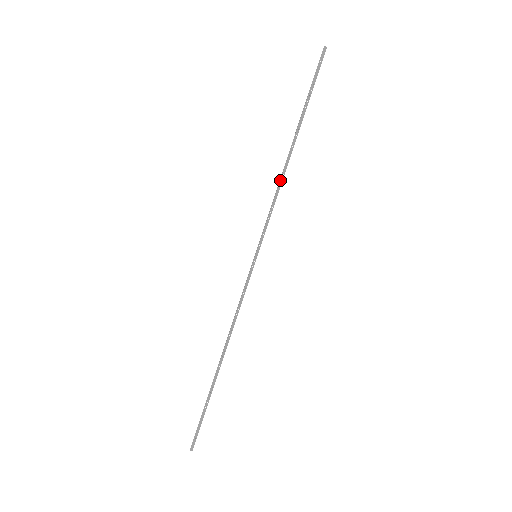
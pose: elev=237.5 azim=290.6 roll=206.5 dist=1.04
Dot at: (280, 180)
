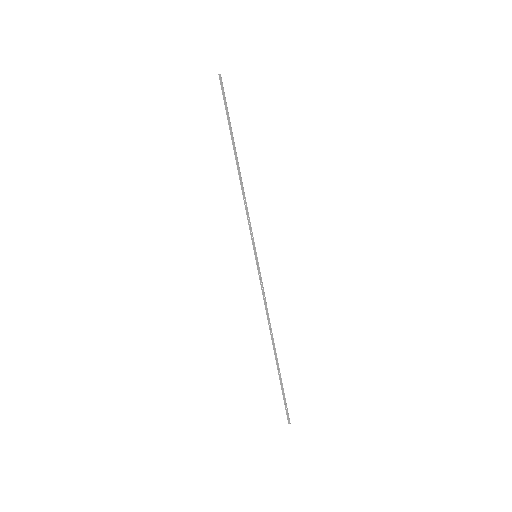
Dot at: (242, 191)
